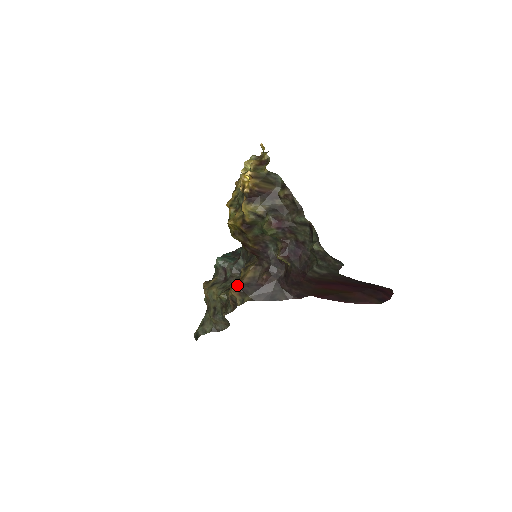
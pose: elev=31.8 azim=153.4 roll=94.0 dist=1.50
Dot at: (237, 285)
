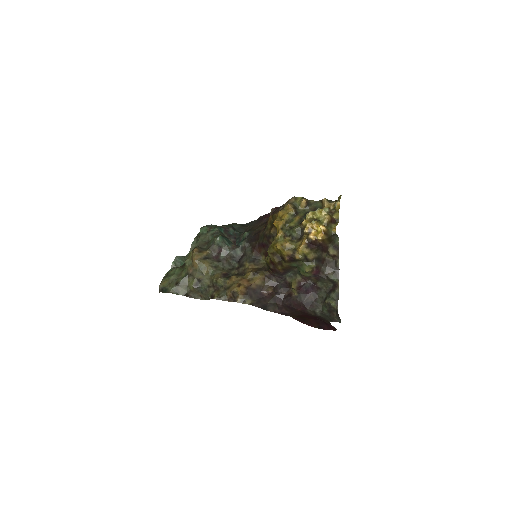
Dot at: (246, 287)
